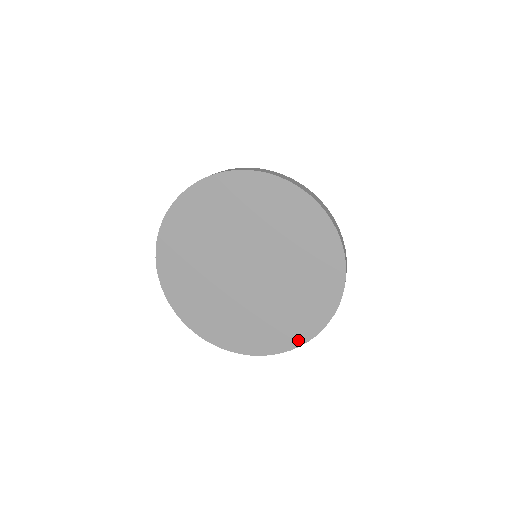
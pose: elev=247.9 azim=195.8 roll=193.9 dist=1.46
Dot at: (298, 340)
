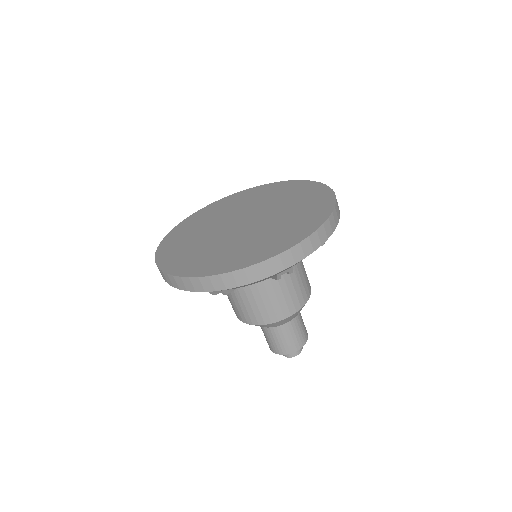
Dot at: (215, 271)
